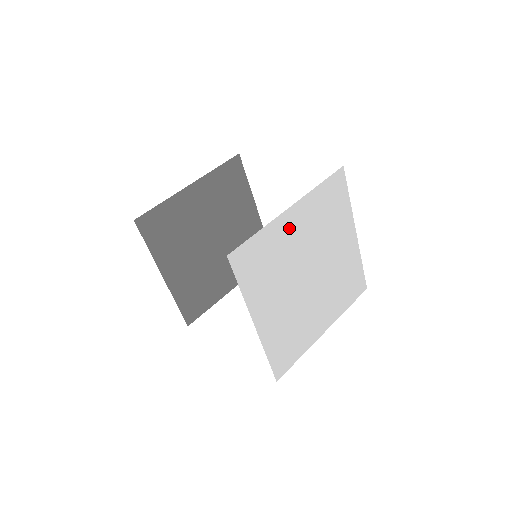
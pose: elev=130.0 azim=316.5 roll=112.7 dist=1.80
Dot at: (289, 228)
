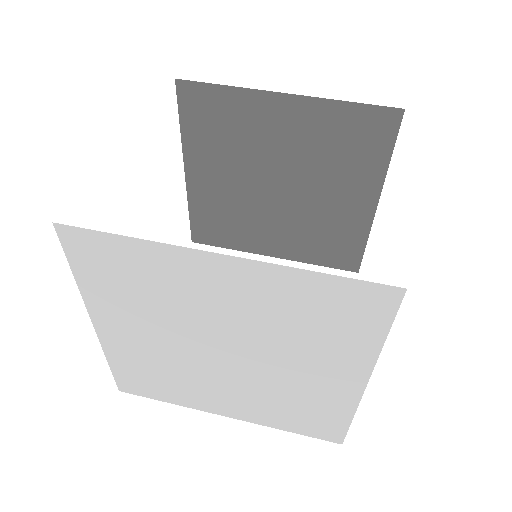
Dot at: (204, 277)
